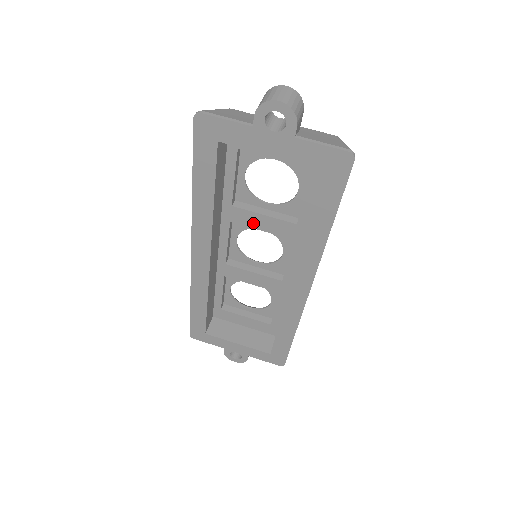
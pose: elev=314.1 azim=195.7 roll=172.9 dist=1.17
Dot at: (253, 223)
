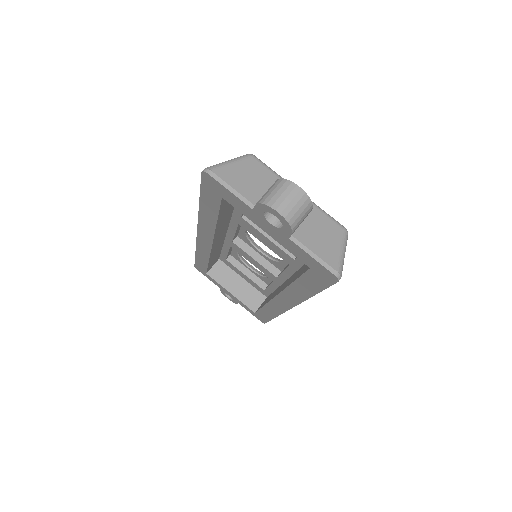
Dot at: (258, 236)
